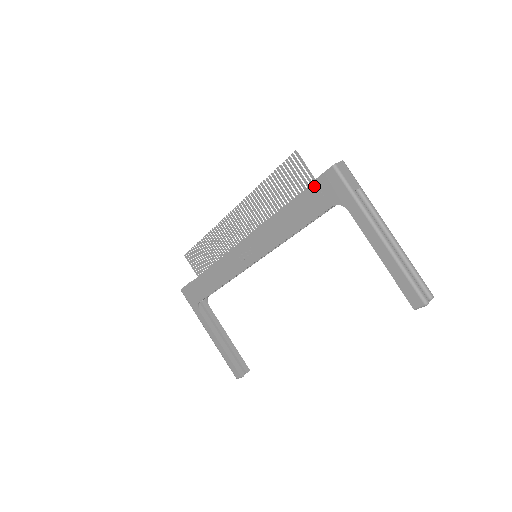
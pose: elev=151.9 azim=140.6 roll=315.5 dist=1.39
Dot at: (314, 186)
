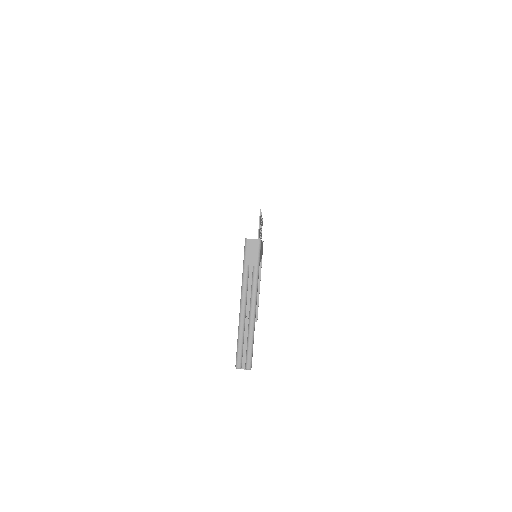
Dot at: occluded
